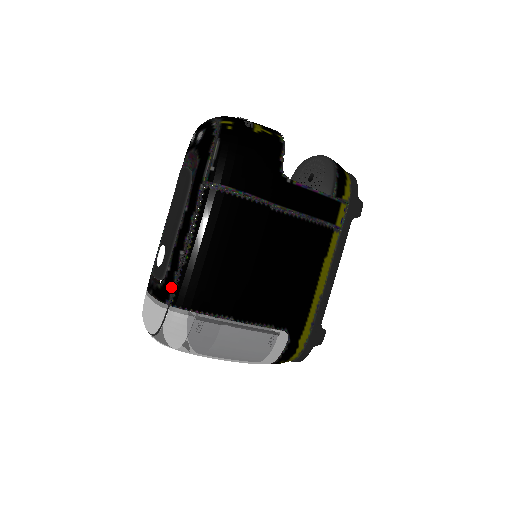
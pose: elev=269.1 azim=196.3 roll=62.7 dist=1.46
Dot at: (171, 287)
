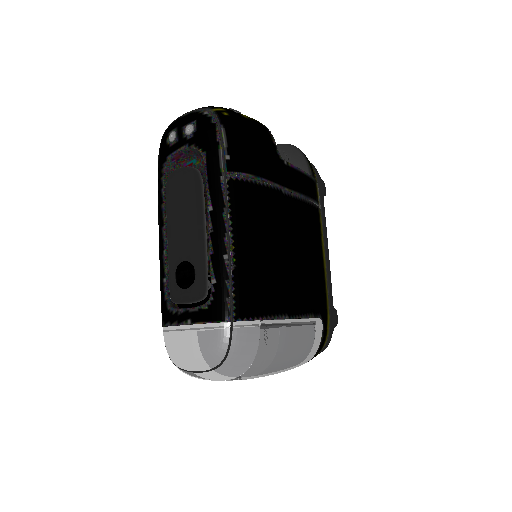
Dot at: (227, 300)
